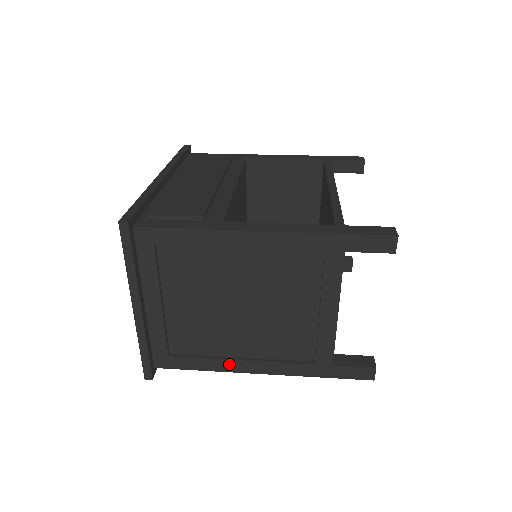
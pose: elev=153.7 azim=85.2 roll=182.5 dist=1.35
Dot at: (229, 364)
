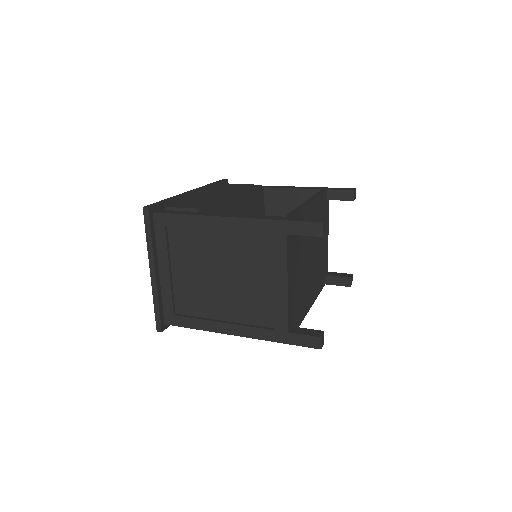
Dot at: (214, 325)
